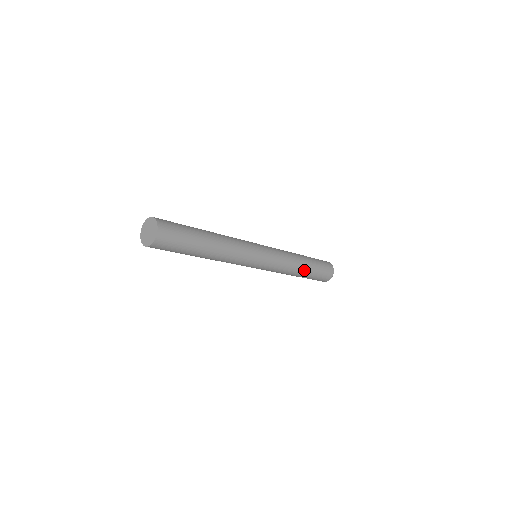
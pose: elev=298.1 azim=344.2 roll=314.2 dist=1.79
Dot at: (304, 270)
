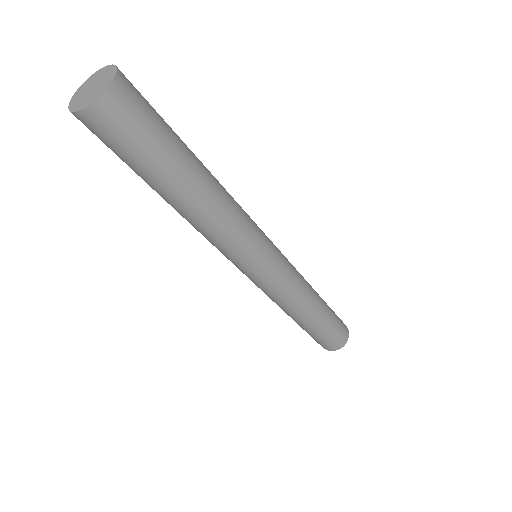
Dot at: (302, 321)
